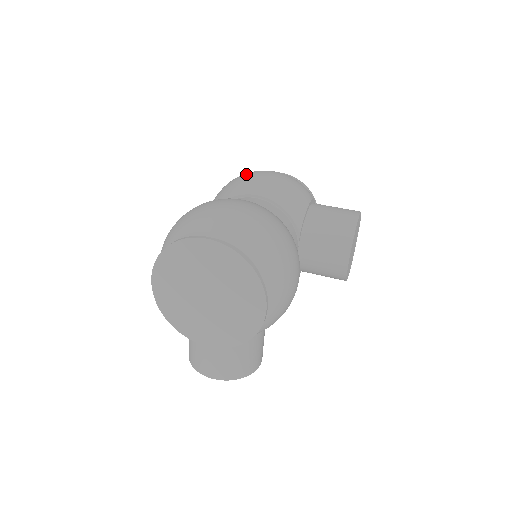
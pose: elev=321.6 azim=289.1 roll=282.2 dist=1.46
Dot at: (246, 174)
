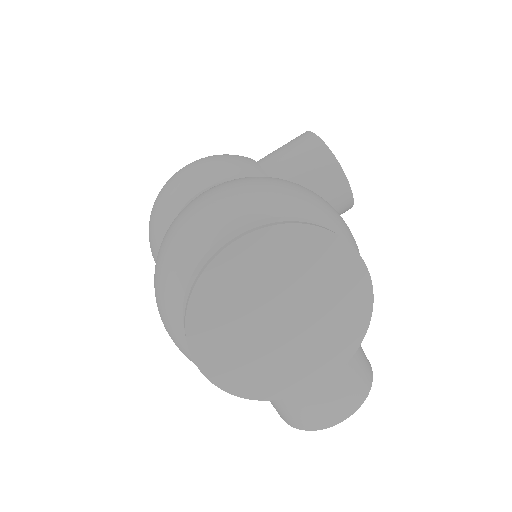
Dot at: (163, 188)
